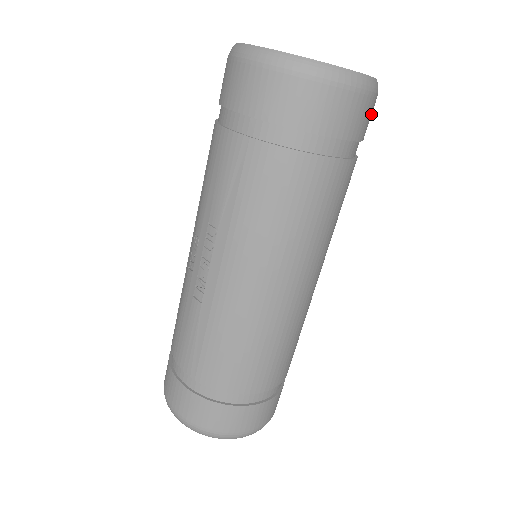
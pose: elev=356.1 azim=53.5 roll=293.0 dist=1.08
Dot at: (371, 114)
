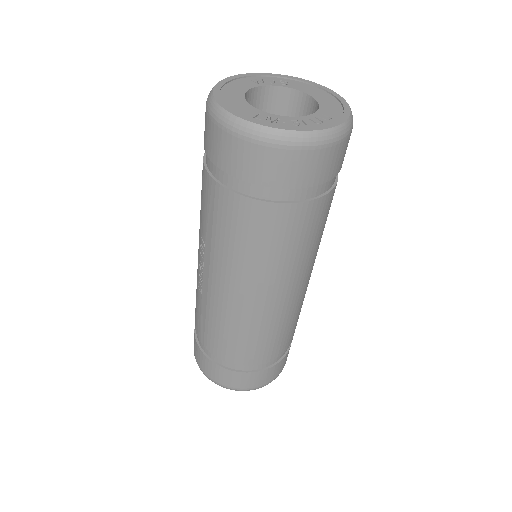
Dot at: (339, 156)
